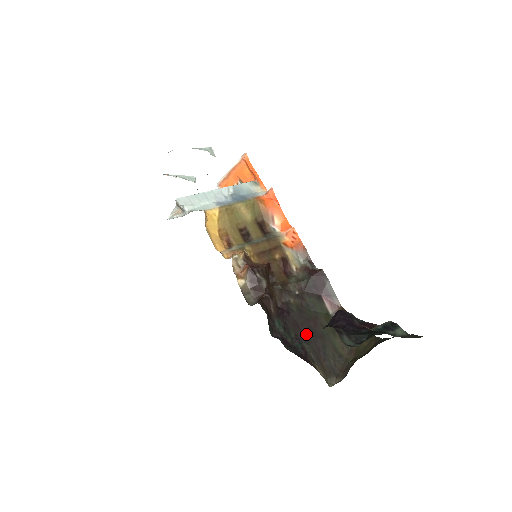
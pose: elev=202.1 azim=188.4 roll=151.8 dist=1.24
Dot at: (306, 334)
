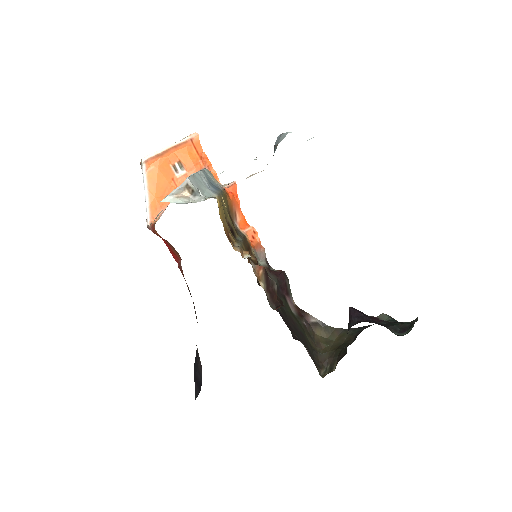
Dot at: (297, 333)
